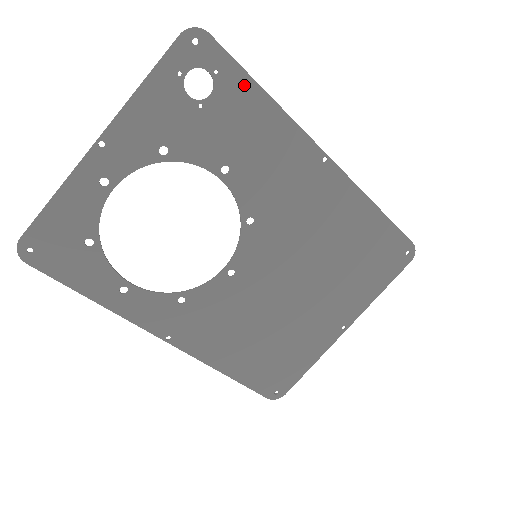
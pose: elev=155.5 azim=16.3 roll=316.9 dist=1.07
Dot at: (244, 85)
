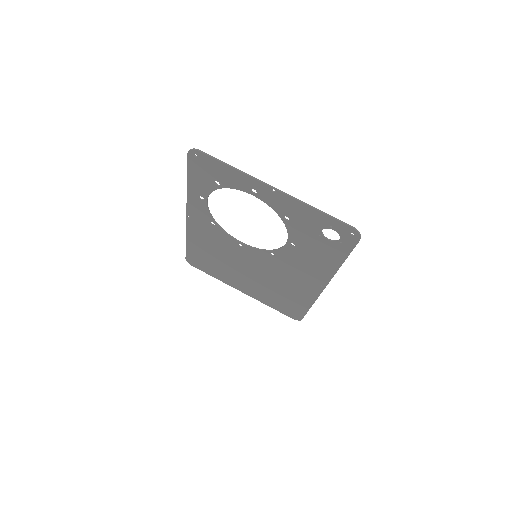
Dot at: (341, 254)
